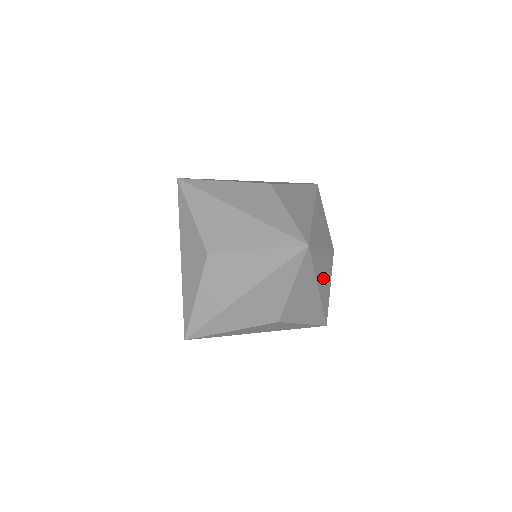
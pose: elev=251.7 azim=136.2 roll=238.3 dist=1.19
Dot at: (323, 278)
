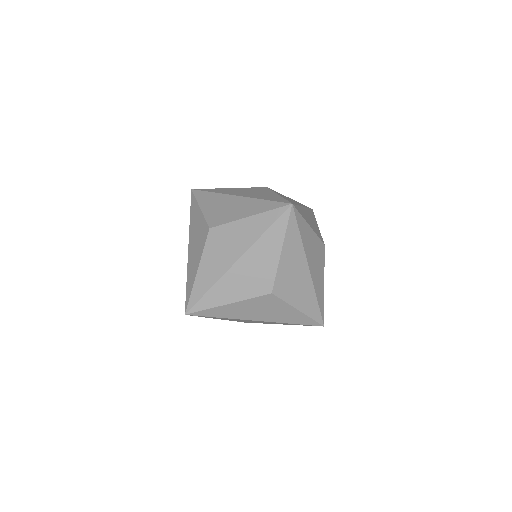
Dot at: (314, 261)
